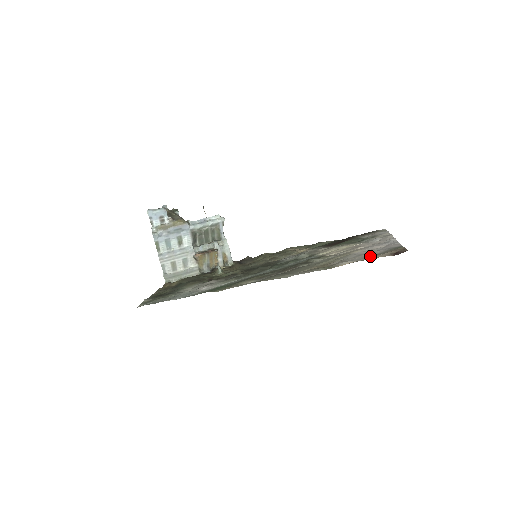
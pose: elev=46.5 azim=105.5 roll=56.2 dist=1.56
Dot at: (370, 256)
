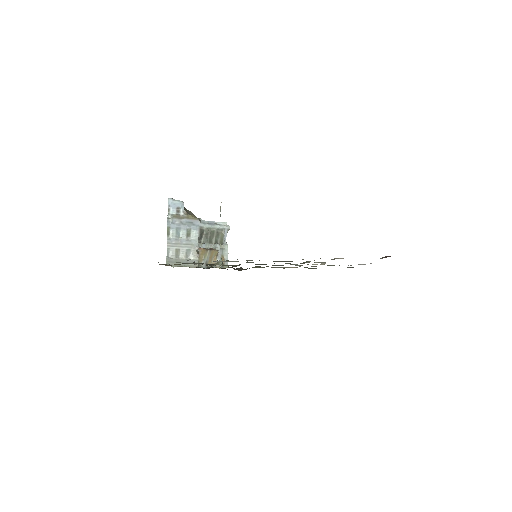
Dot at: occluded
